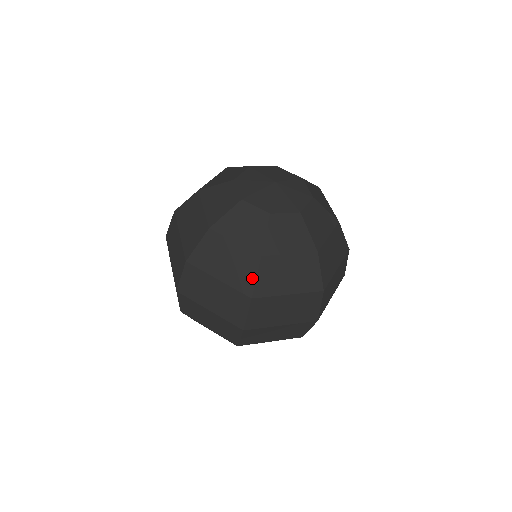
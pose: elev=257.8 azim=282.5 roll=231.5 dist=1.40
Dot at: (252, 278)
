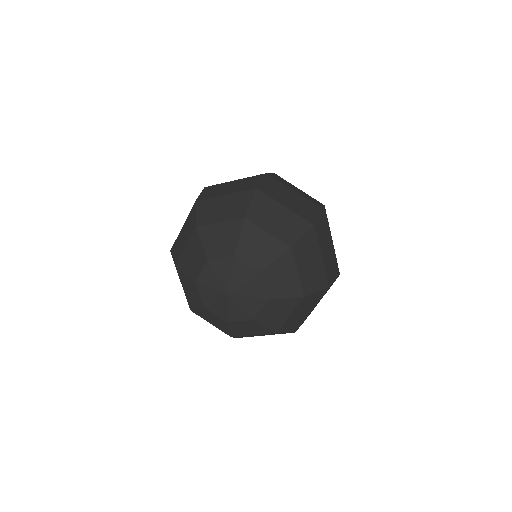
Dot at: occluded
